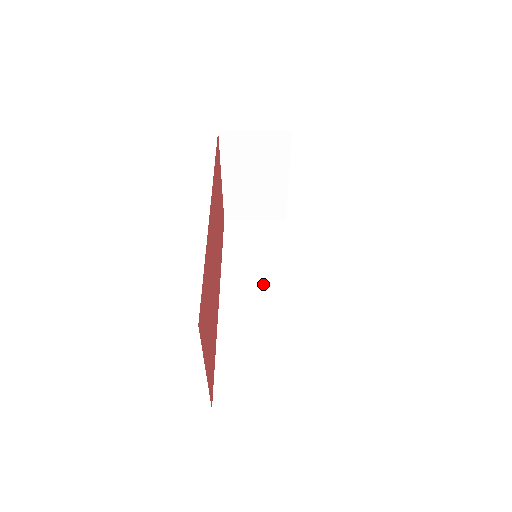
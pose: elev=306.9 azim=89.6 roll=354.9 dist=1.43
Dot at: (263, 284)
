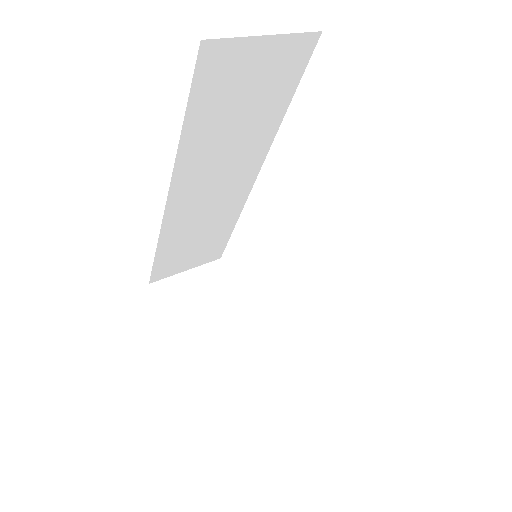
Dot at: occluded
